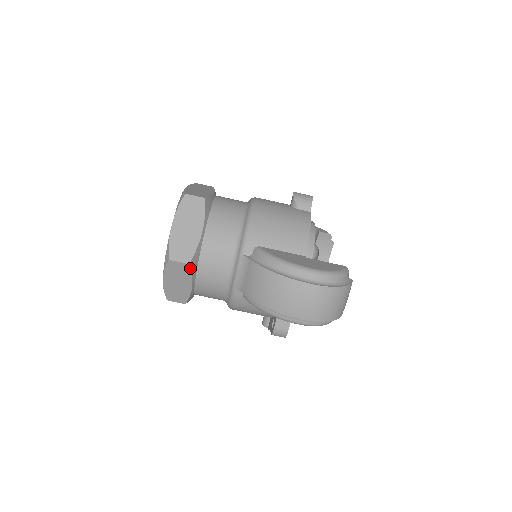
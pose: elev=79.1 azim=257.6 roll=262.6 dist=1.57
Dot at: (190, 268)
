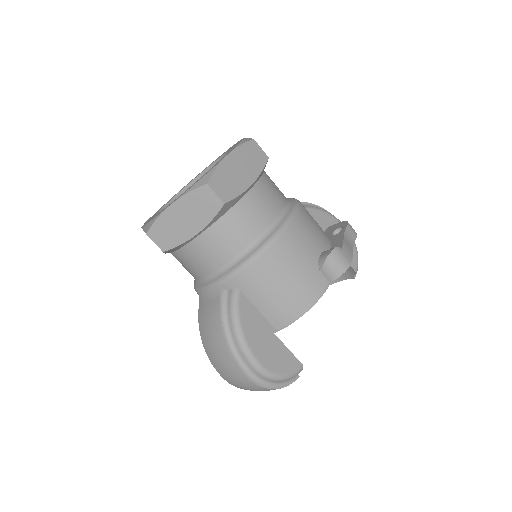
Dot at: (164, 252)
